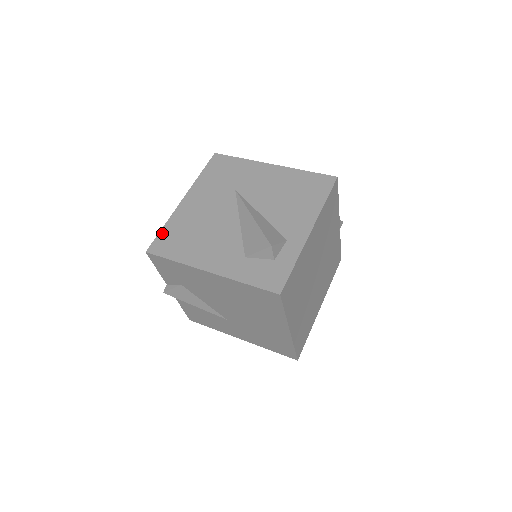
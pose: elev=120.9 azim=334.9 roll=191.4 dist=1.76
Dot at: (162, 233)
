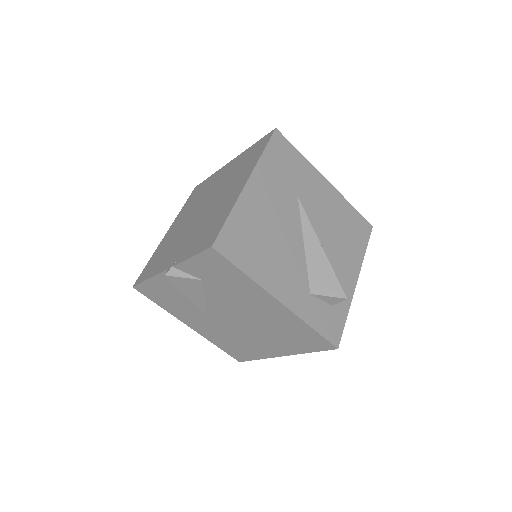
Dot at: (229, 225)
